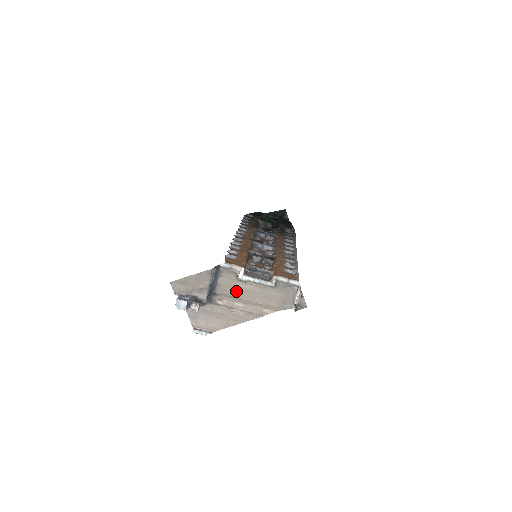
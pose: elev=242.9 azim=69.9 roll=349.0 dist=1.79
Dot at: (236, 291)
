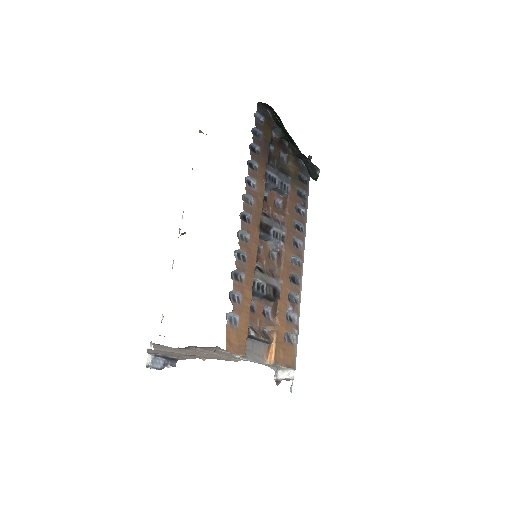
Dot at: (222, 353)
